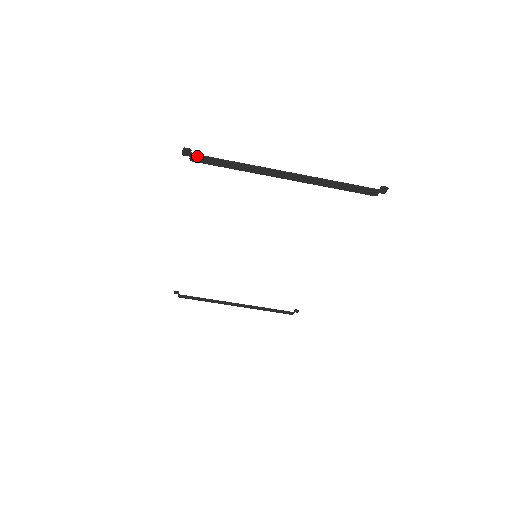
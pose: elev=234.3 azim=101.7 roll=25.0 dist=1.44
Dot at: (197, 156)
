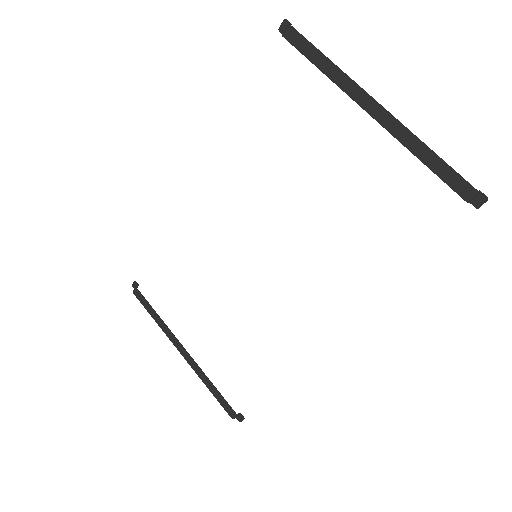
Dot at: (293, 30)
